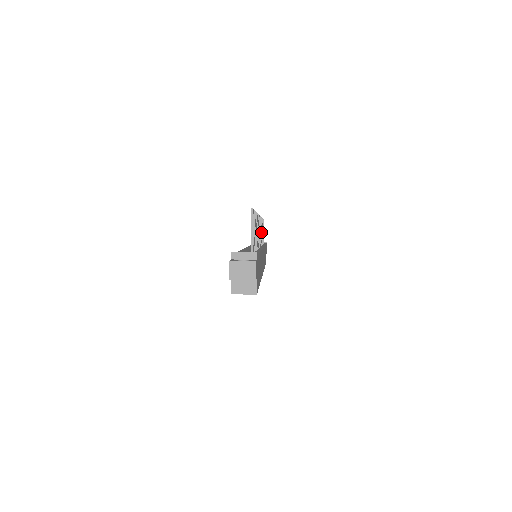
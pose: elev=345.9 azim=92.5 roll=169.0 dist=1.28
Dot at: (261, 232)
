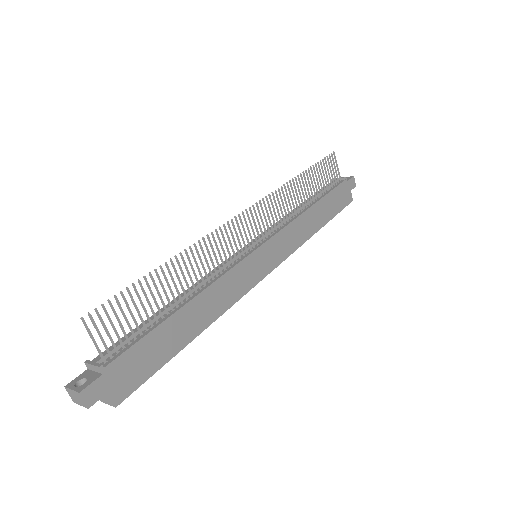
Dot at: (277, 210)
